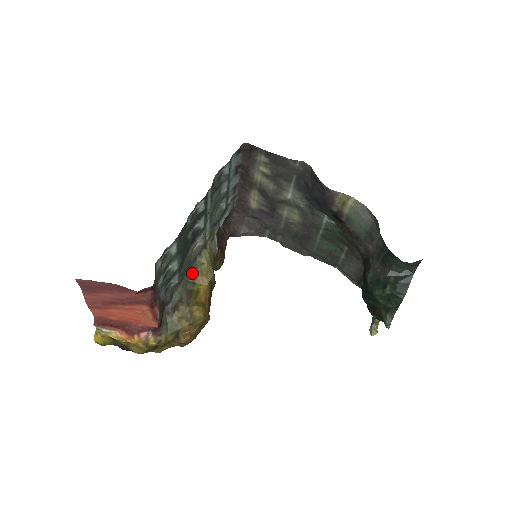
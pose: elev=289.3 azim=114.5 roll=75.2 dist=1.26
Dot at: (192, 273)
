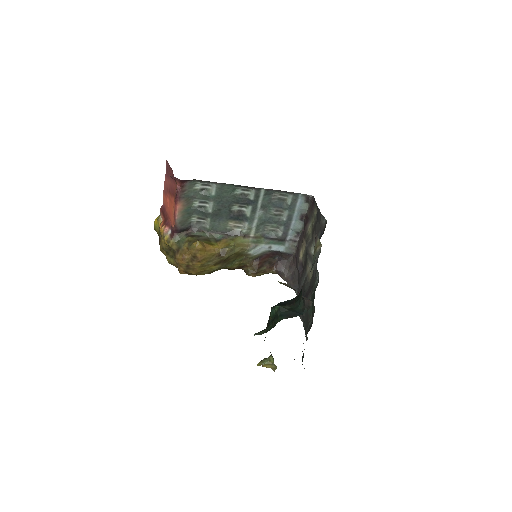
Dot at: (222, 237)
